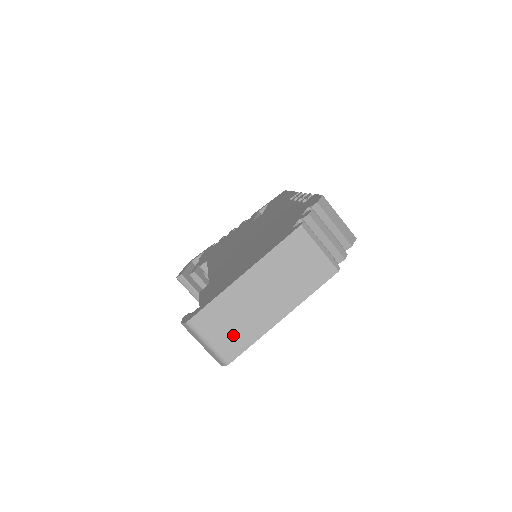
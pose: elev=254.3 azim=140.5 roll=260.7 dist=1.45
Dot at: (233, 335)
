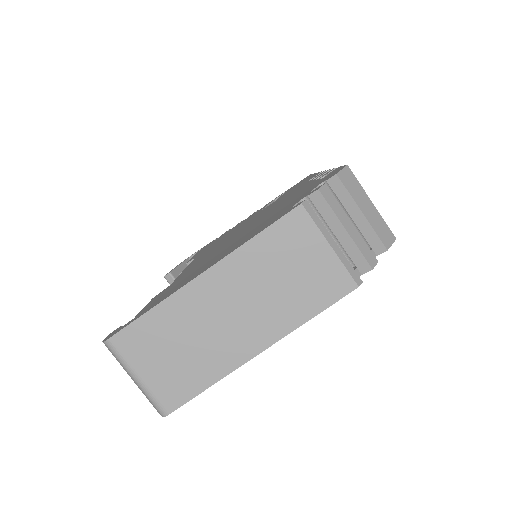
Dot at: (177, 370)
